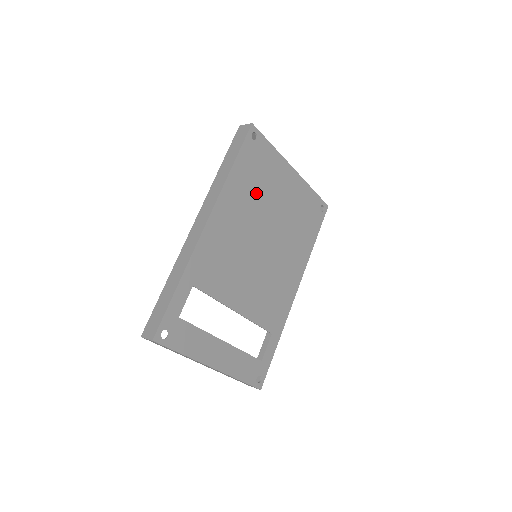
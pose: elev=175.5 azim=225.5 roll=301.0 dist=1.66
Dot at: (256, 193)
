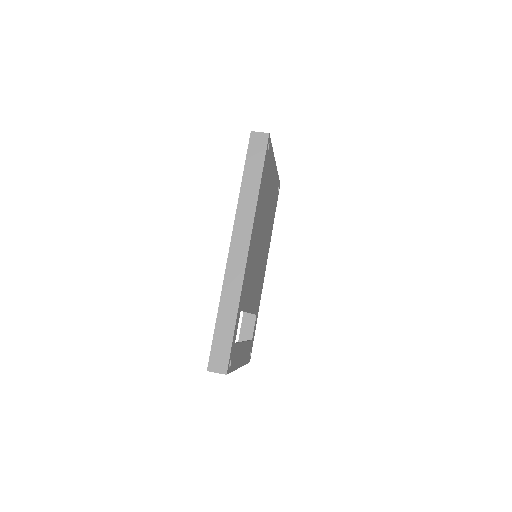
Dot at: (264, 200)
